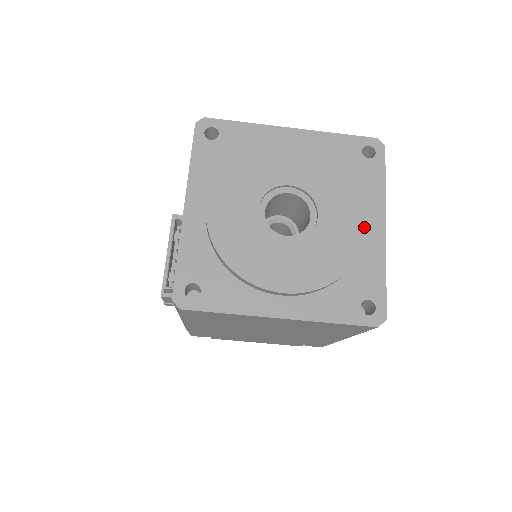
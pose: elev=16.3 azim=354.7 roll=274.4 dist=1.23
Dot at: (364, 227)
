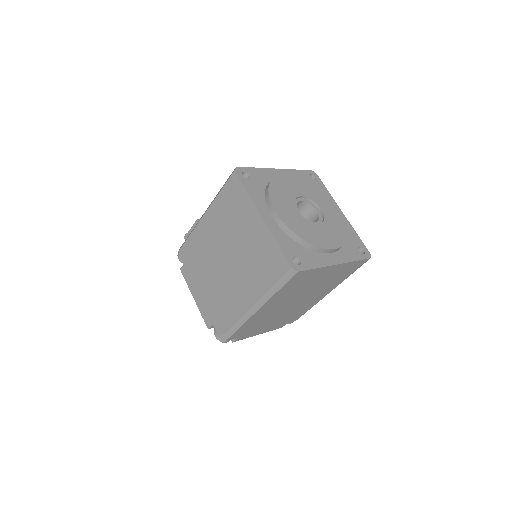
Dot at: (331, 247)
